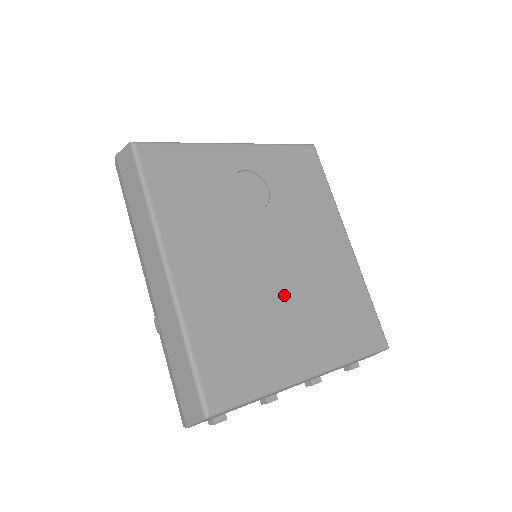
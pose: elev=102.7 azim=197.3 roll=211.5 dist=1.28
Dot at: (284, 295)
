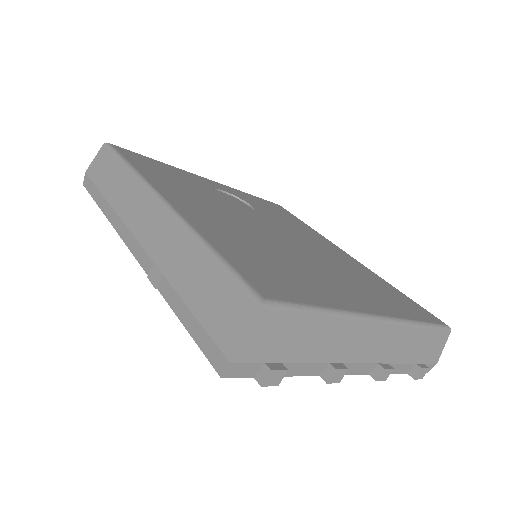
Dot at: (305, 257)
